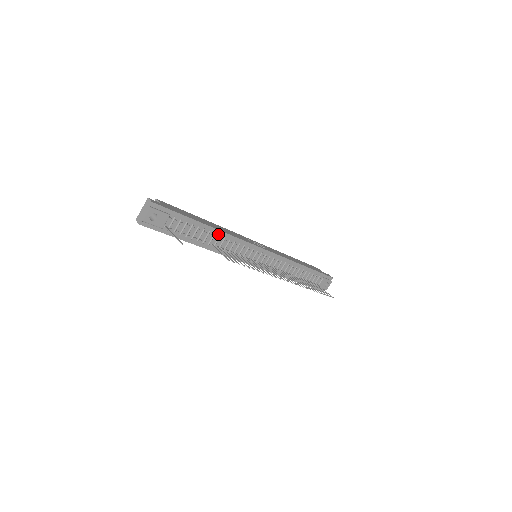
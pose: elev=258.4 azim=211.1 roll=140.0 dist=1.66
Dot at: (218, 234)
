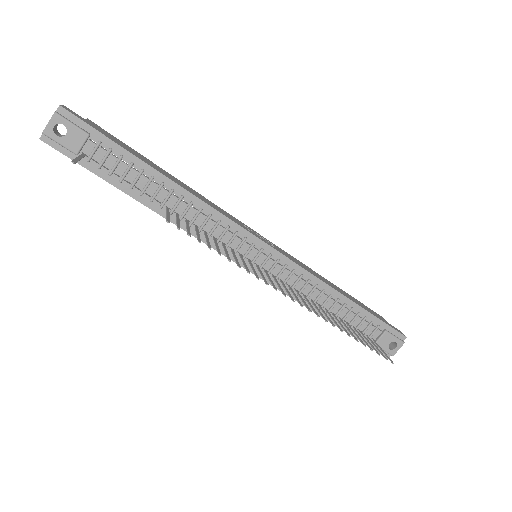
Dot at: (179, 193)
